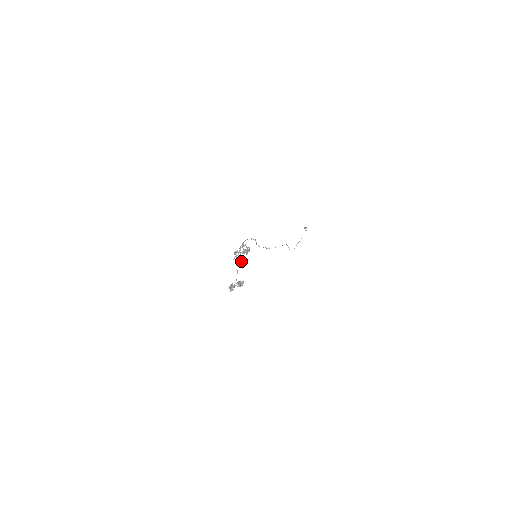
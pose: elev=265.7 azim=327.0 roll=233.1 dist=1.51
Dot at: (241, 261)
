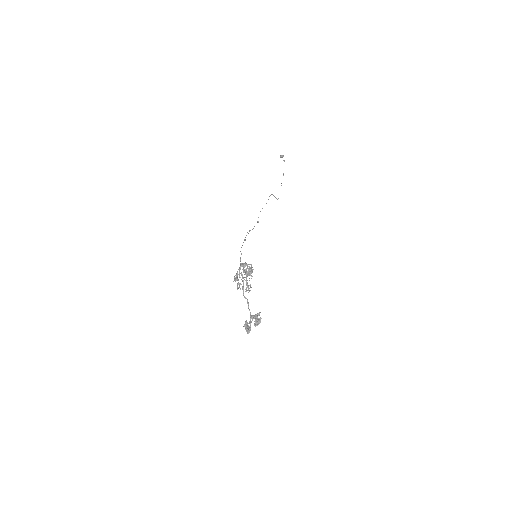
Dot at: occluded
